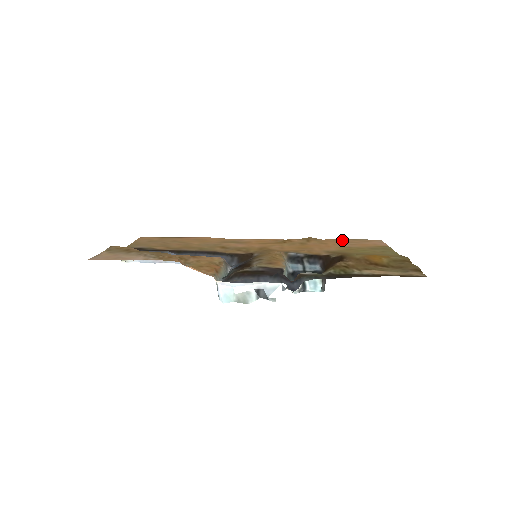
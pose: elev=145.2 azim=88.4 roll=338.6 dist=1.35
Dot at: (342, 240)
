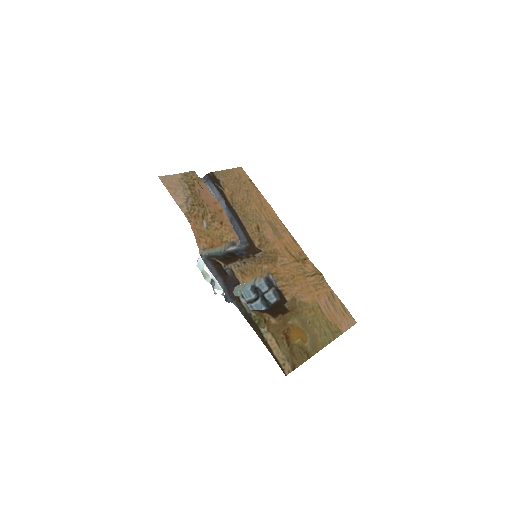
Dot at: (334, 297)
